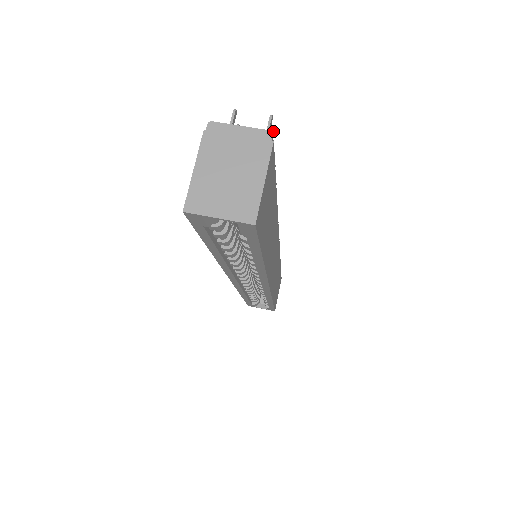
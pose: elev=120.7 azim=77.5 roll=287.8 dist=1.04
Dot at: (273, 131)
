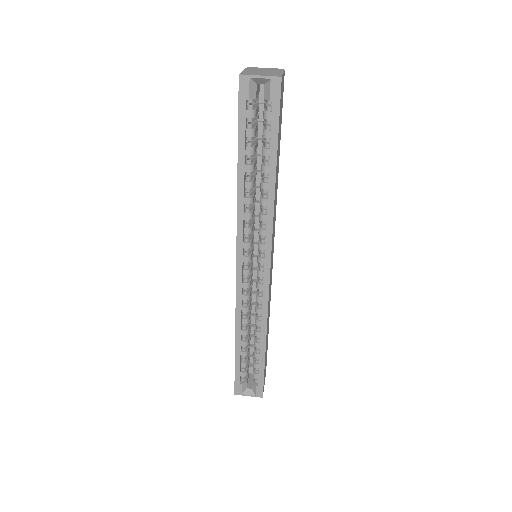
Dot at: occluded
